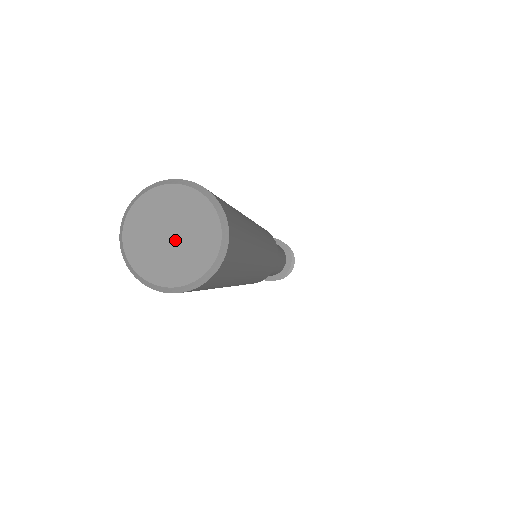
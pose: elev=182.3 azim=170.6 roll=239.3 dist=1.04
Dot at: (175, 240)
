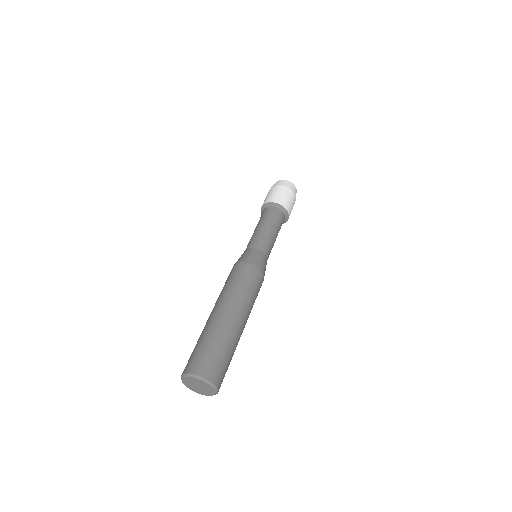
Dot at: (200, 388)
